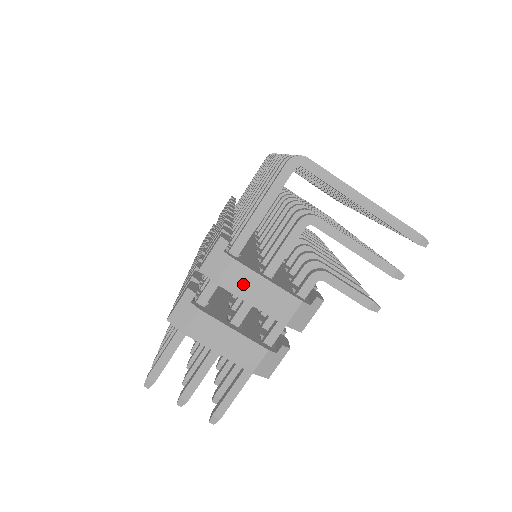
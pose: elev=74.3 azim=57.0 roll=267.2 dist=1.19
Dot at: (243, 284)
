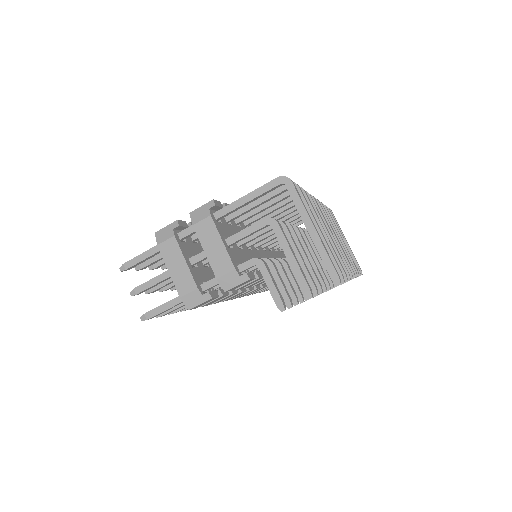
Dot at: (207, 235)
